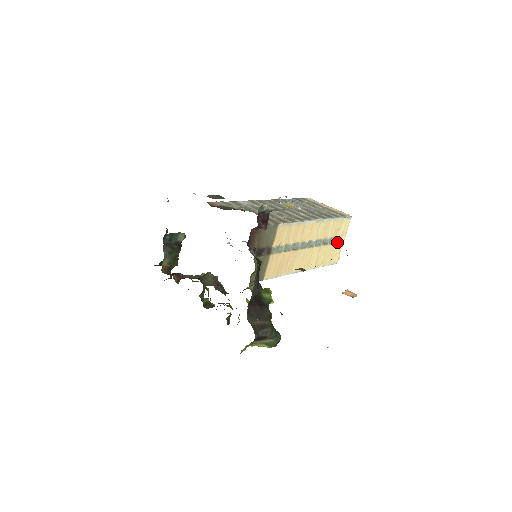
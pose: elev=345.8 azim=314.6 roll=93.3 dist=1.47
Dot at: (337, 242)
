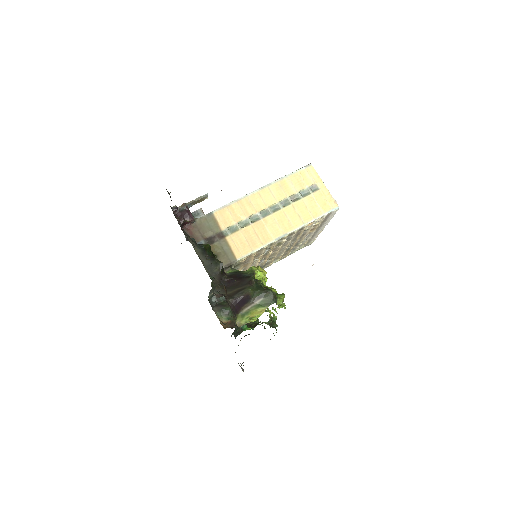
Dot at: (315, 191)
